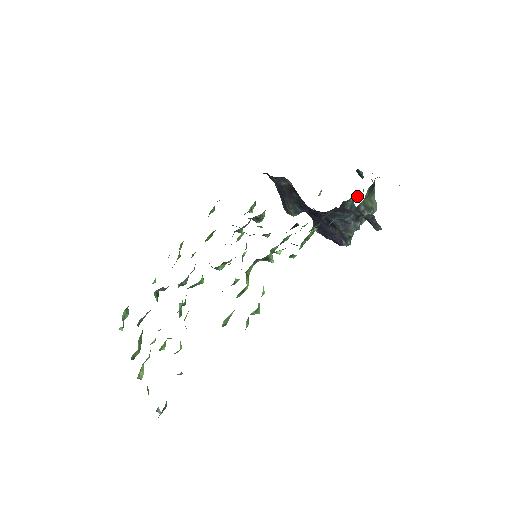
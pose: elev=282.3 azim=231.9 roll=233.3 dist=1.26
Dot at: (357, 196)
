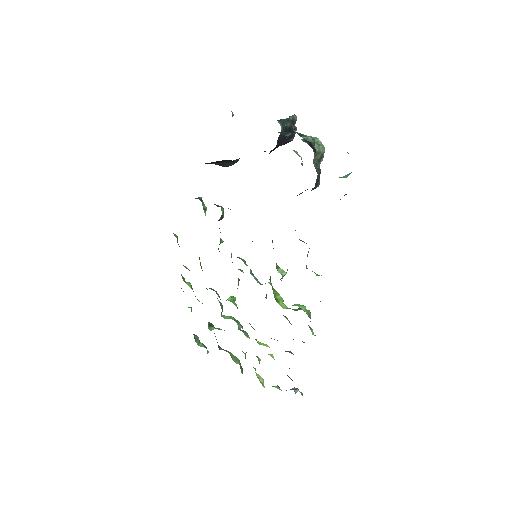
Dot at: (285, 124)
